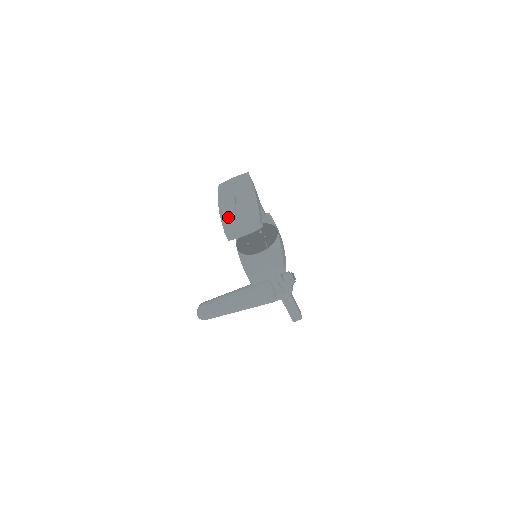
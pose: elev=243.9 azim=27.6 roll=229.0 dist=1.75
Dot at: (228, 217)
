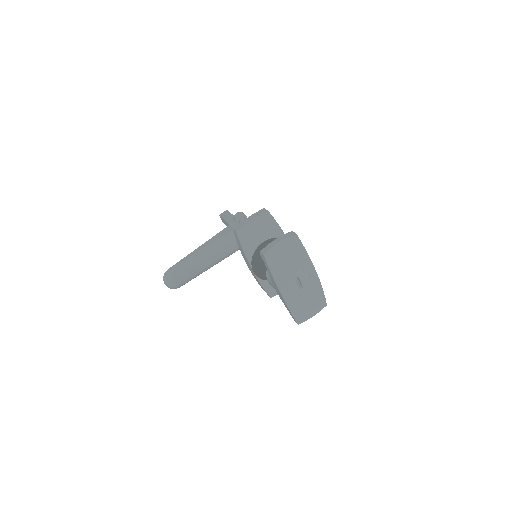
Dot at: (297, 307)
